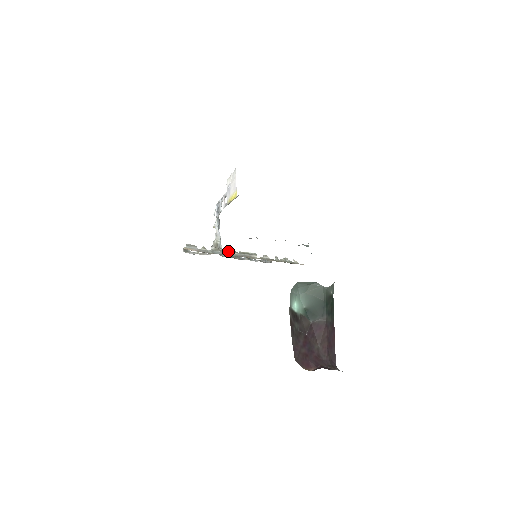
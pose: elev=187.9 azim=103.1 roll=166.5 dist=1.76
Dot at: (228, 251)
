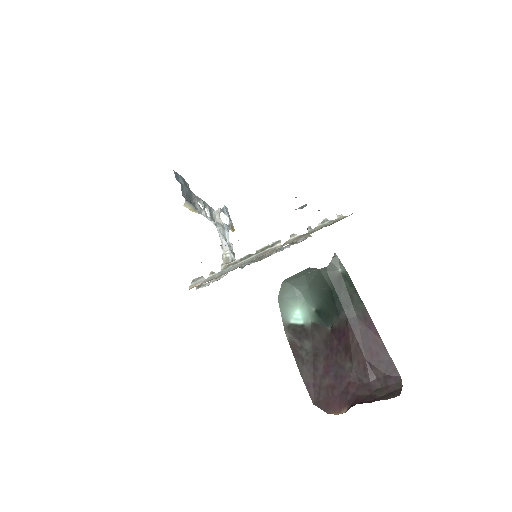
Dot at: (242, 259)
